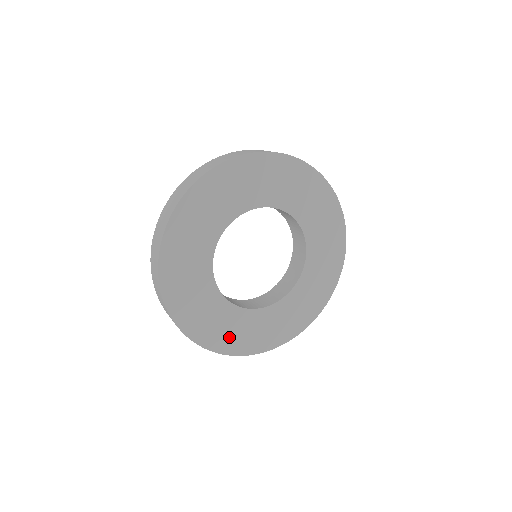
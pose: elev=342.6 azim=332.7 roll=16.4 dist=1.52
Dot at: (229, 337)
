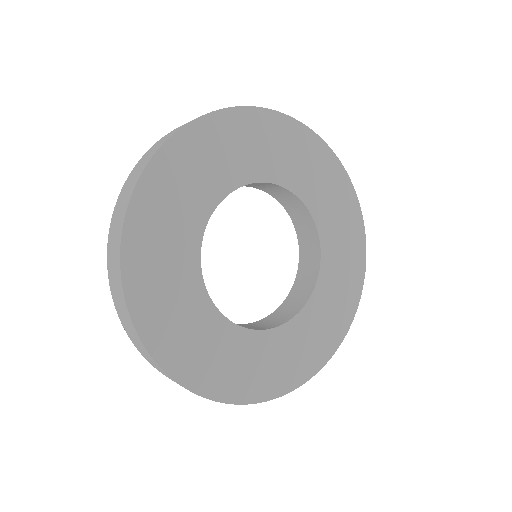
Dot at: (242, 376)
